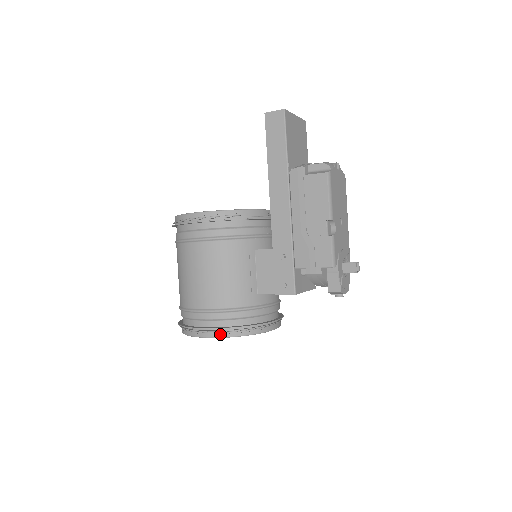
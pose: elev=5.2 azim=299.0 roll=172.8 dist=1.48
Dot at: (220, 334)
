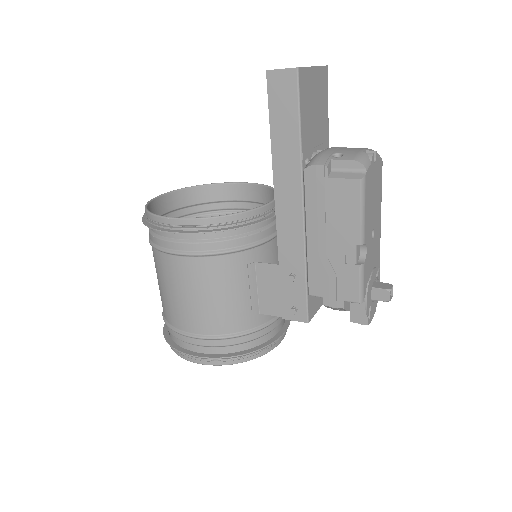
Dot at: (215, 362)
